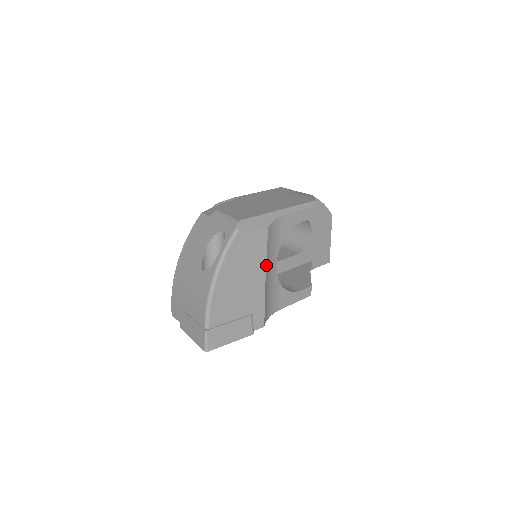
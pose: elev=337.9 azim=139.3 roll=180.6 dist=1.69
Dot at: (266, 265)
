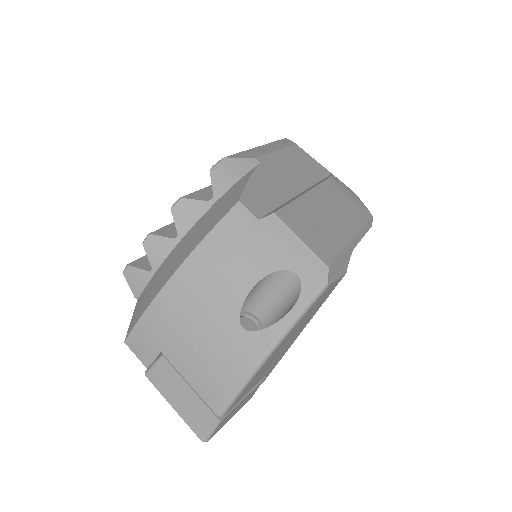
Dot at: occluded
